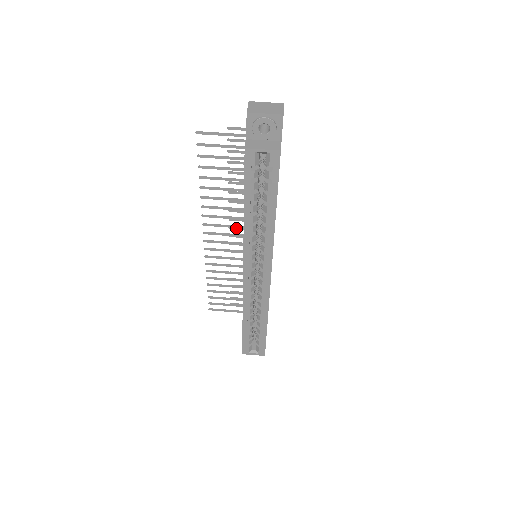
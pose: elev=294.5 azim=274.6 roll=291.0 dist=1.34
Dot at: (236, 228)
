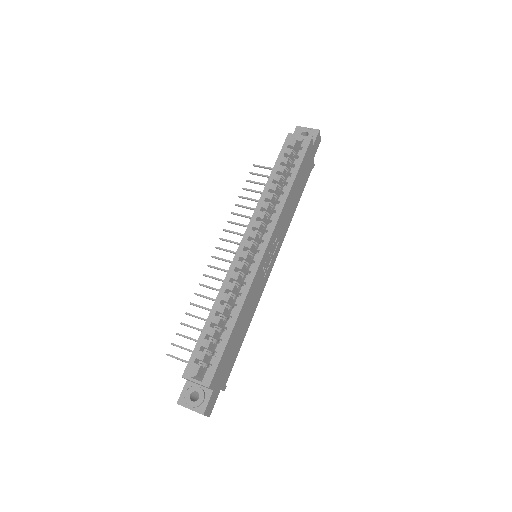
Dot at: occluded
